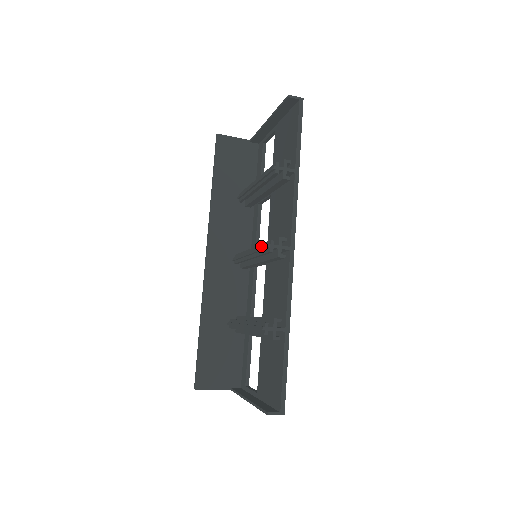
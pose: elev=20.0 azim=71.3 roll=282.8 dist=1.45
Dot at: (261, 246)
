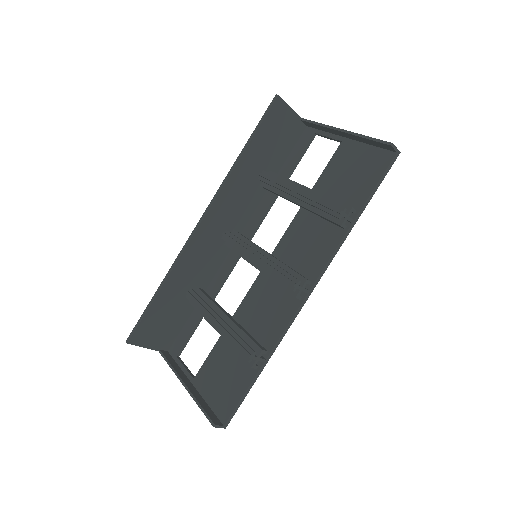
Dot at: (280, 270)
